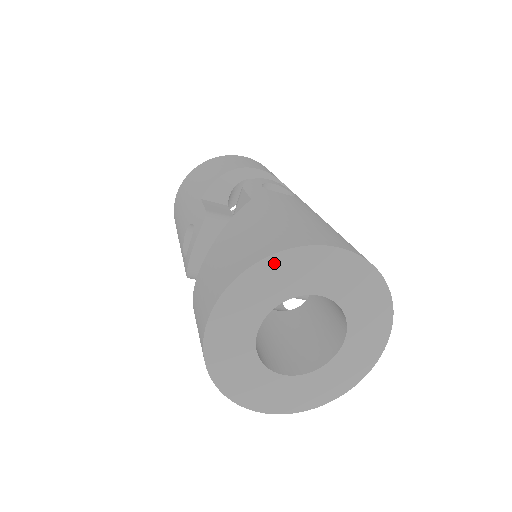
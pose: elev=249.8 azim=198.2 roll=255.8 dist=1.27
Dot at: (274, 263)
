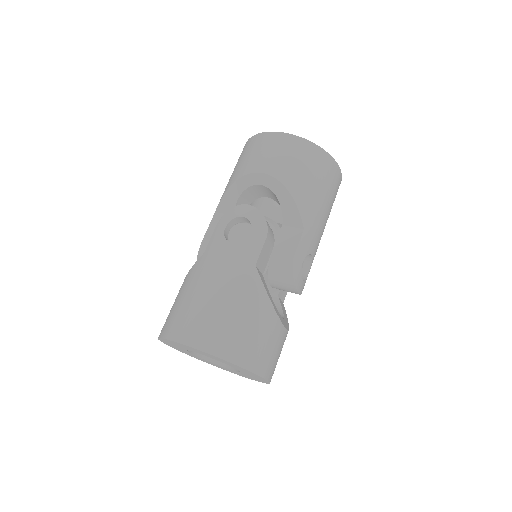
Dot at: (166, 340)
